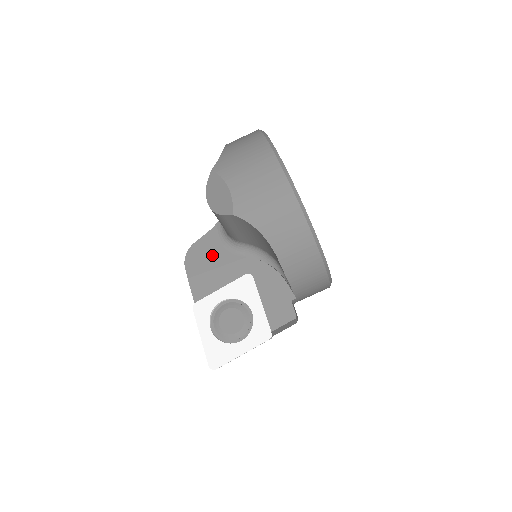
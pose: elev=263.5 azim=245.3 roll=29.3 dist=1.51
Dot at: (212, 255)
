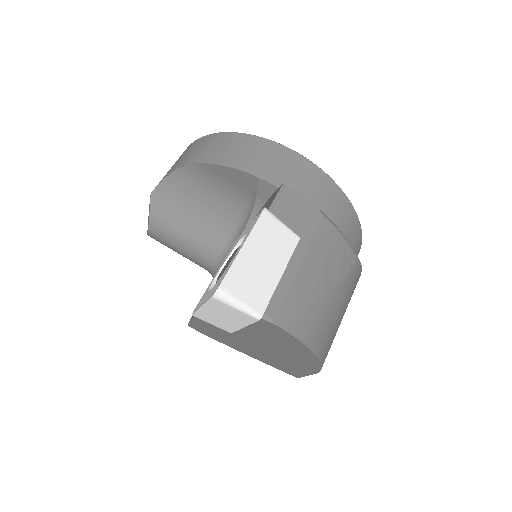
Dot at: occluded
